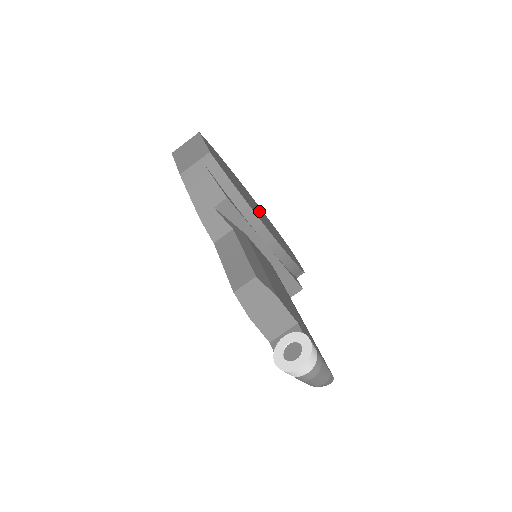
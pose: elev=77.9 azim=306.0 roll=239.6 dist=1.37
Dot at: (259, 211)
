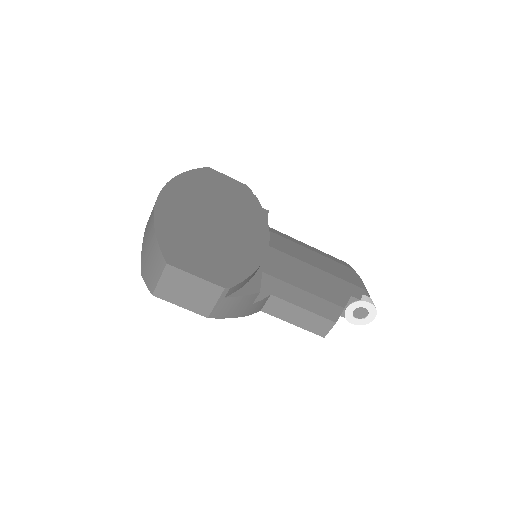
Dot at: (213, 212)
